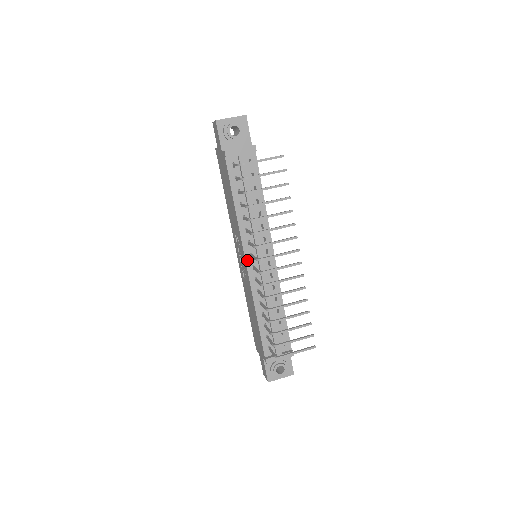
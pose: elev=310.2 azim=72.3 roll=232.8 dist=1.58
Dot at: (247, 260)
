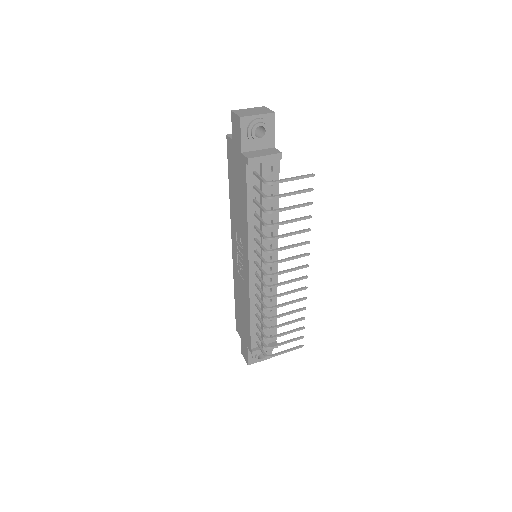
Dot at: (250, 266)
